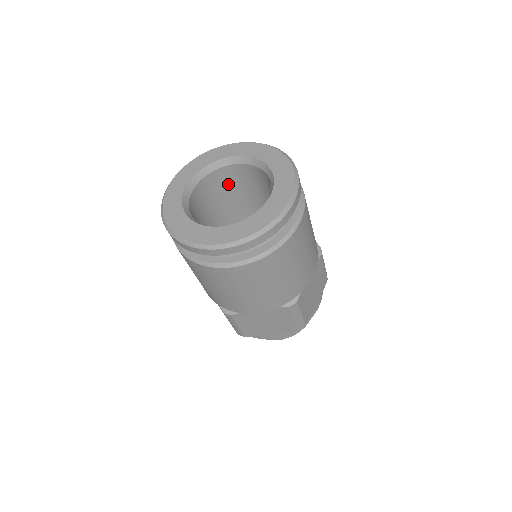
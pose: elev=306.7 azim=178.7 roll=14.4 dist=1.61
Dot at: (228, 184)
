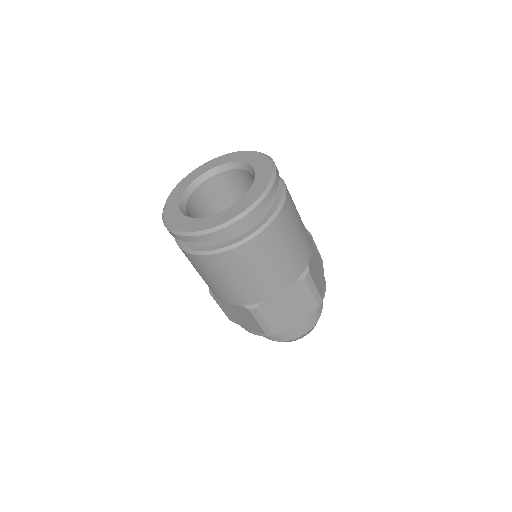
Dot at: (243, 185)
